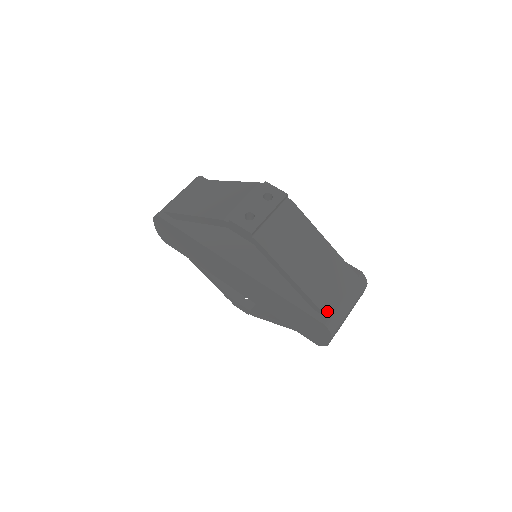
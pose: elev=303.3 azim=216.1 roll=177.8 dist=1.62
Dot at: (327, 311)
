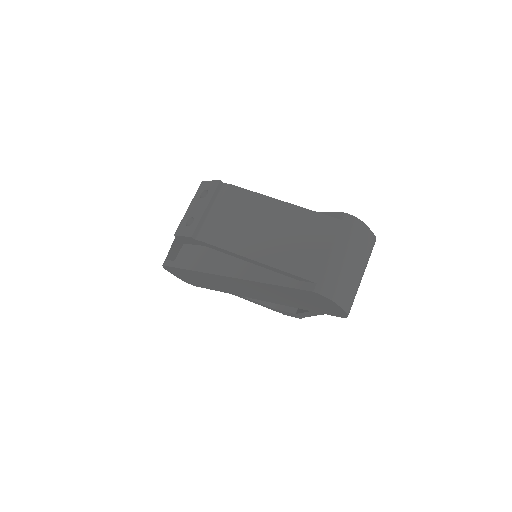
Dot at: (311, 275)
